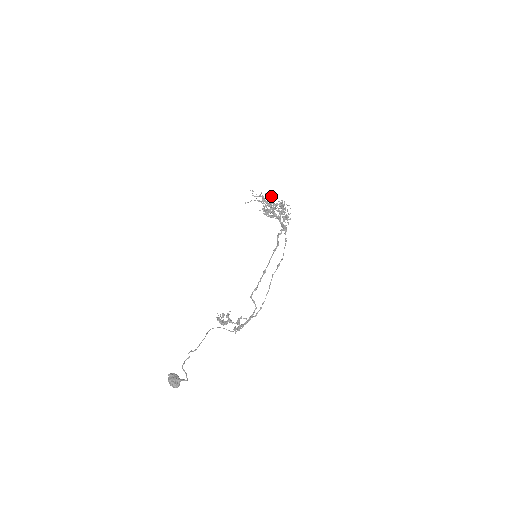
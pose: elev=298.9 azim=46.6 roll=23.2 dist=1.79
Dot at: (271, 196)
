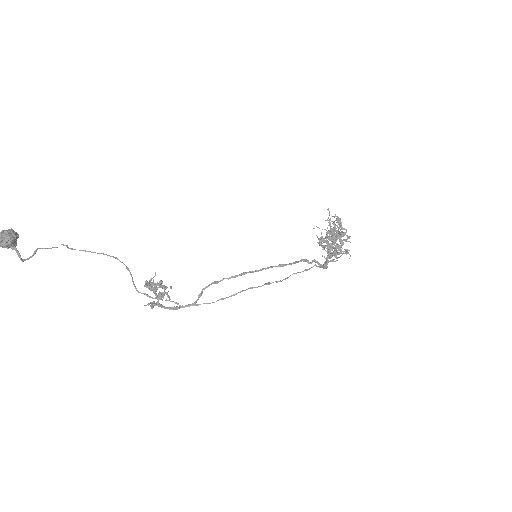
Dot at: occluded
